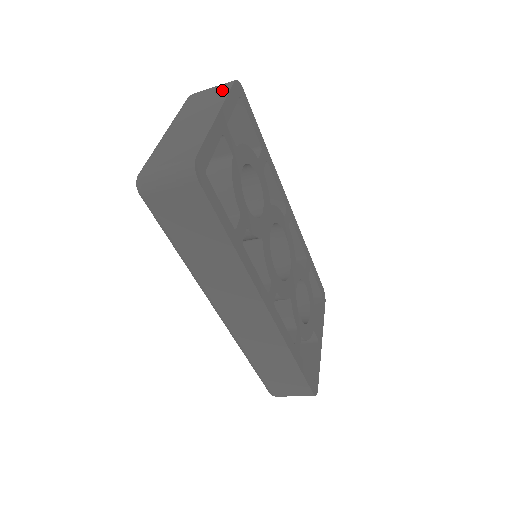
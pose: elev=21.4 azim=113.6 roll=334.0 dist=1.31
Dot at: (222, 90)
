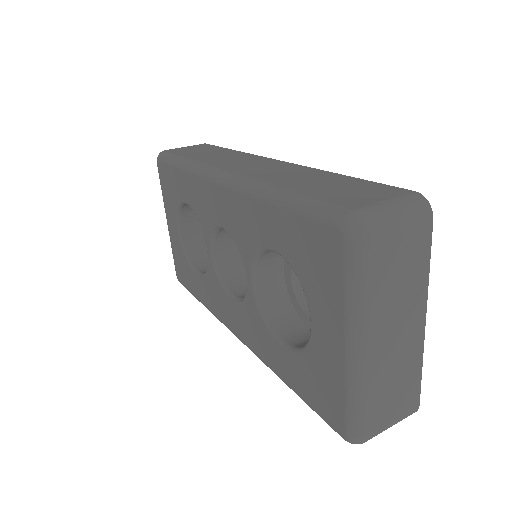
Dot at: (421, 248)
